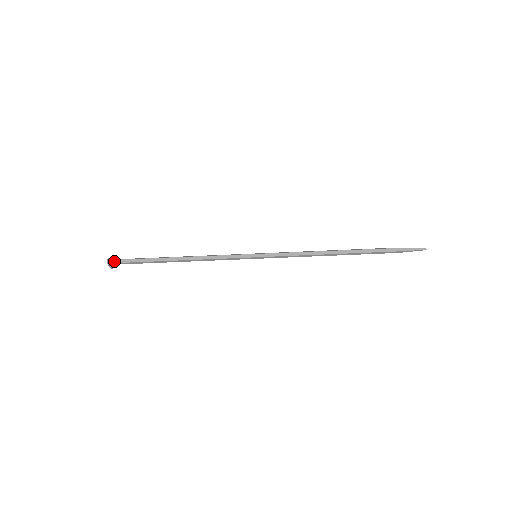
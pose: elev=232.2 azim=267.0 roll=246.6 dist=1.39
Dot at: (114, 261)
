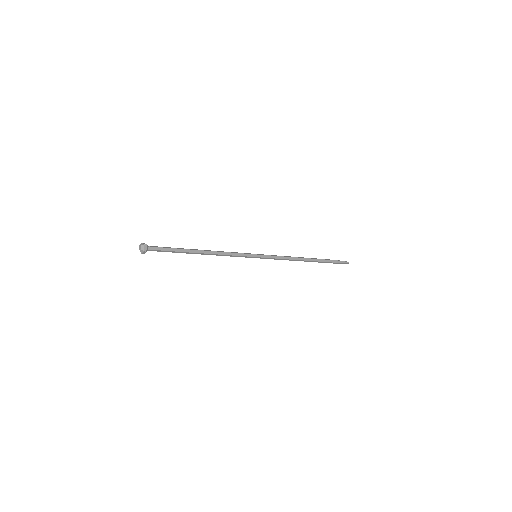
Dot at: (148, 248)
